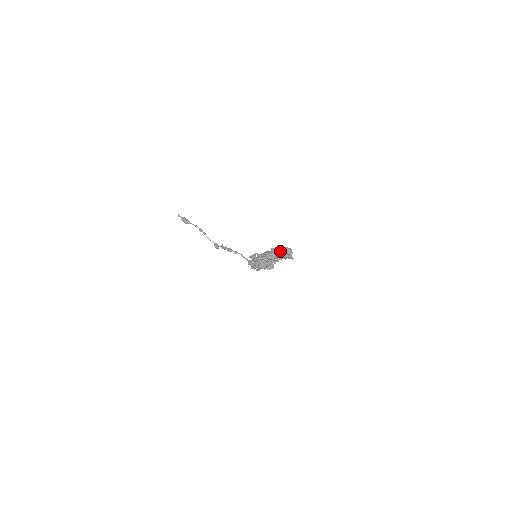
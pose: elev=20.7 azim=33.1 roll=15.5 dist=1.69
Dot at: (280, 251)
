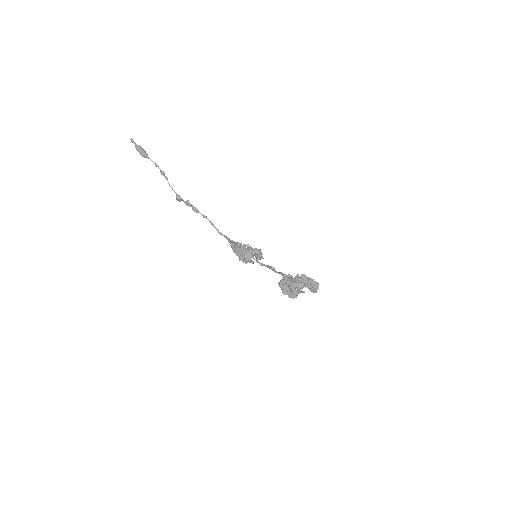
Dot at: (309, 284)
